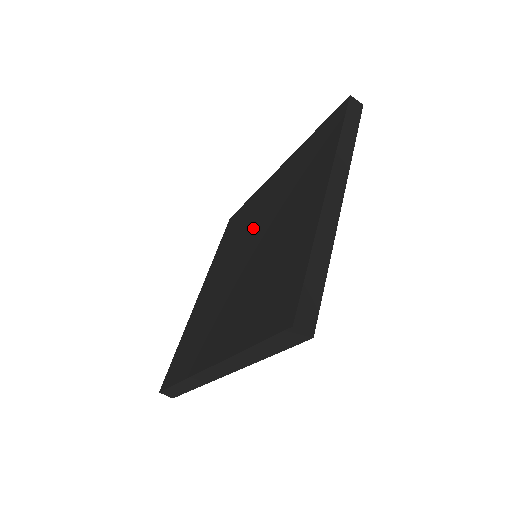
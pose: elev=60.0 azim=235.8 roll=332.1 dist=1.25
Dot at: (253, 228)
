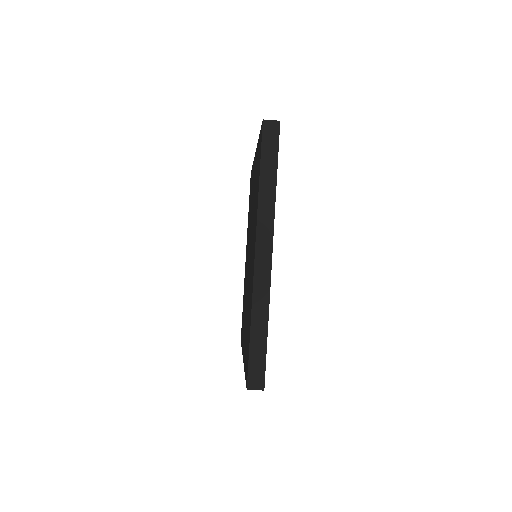
Dot at: (250, 224)
